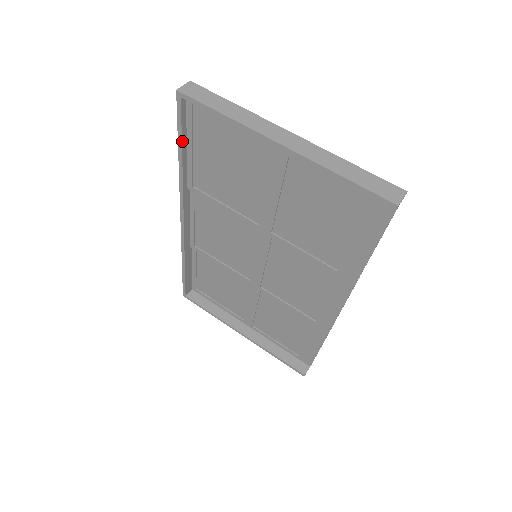
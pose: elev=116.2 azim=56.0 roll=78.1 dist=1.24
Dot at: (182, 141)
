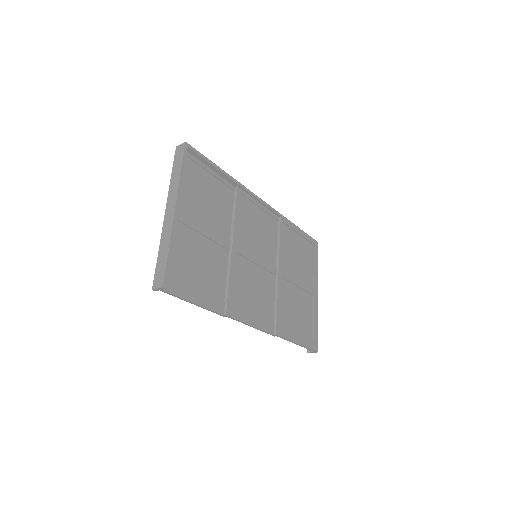
Dot at: occluded
